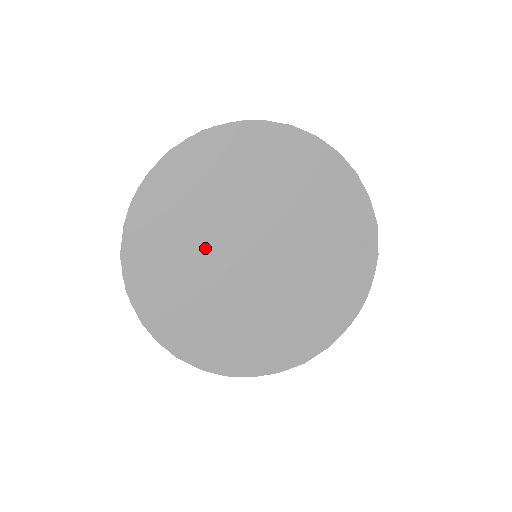
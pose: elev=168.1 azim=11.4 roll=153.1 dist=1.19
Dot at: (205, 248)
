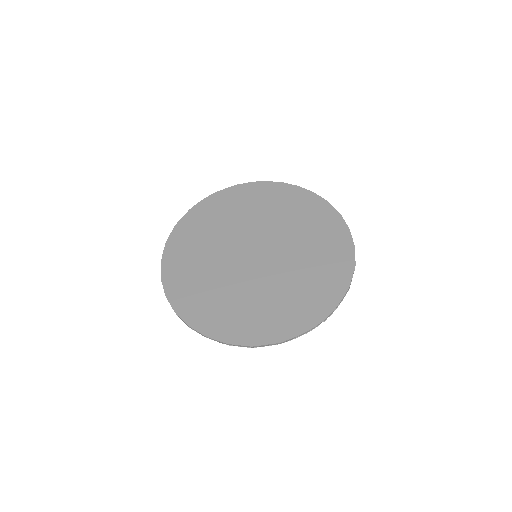
Dot at: (226, 237)
